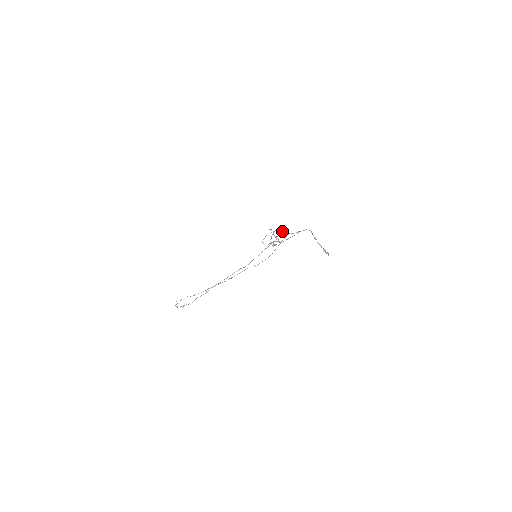
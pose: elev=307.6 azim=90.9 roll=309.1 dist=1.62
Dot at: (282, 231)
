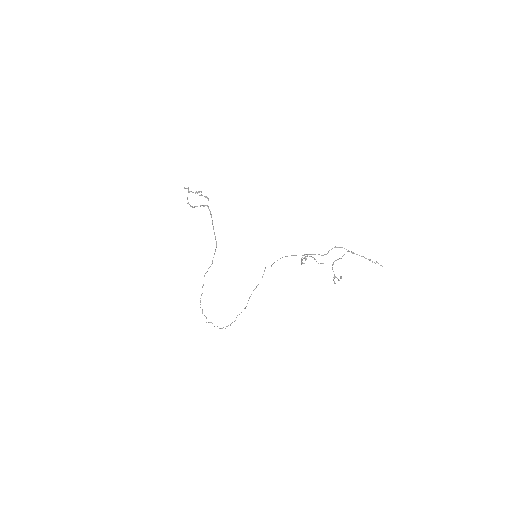
Dot at: occluded
